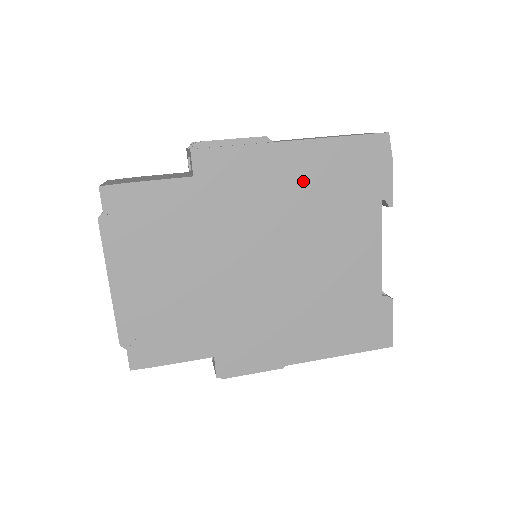
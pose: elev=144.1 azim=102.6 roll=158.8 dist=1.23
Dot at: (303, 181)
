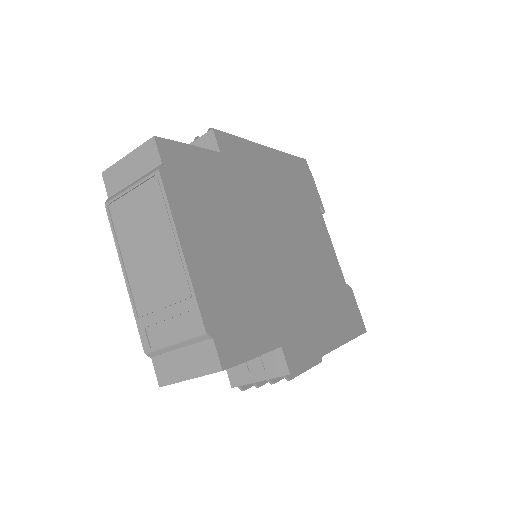
Dot at: (281, 179)
